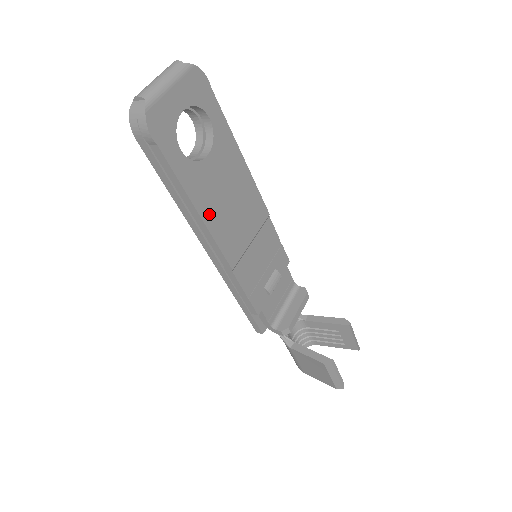
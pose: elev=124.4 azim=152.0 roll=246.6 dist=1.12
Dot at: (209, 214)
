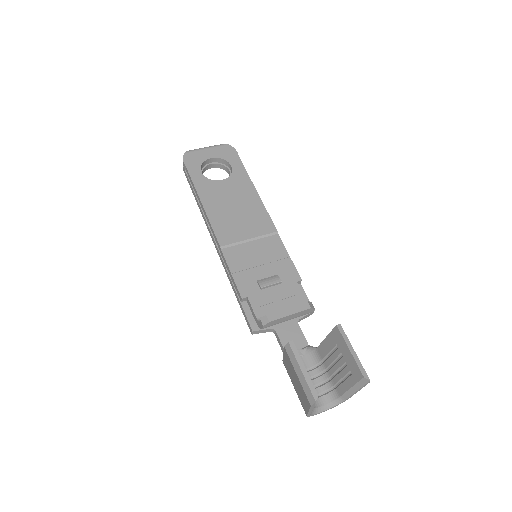
Dot at: (211, 207)
